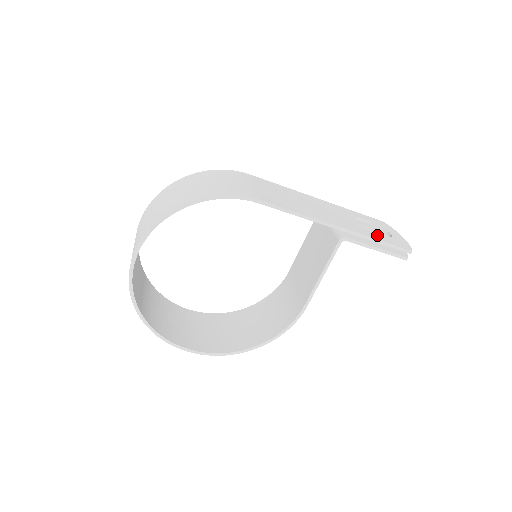
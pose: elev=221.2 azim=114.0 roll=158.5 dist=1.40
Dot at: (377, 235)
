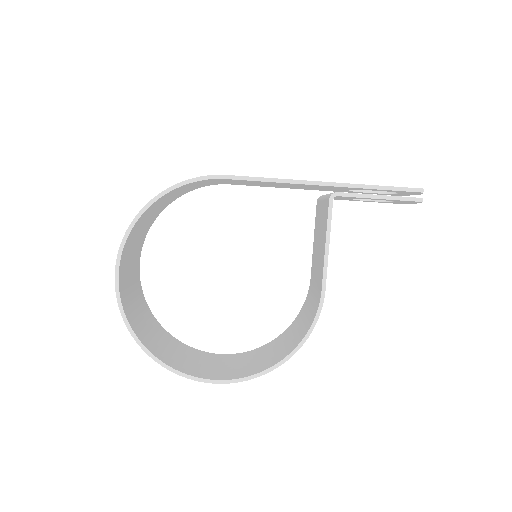
Dot at: occluded
